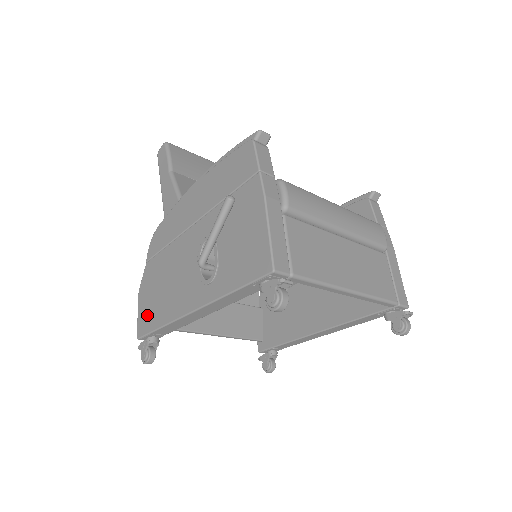
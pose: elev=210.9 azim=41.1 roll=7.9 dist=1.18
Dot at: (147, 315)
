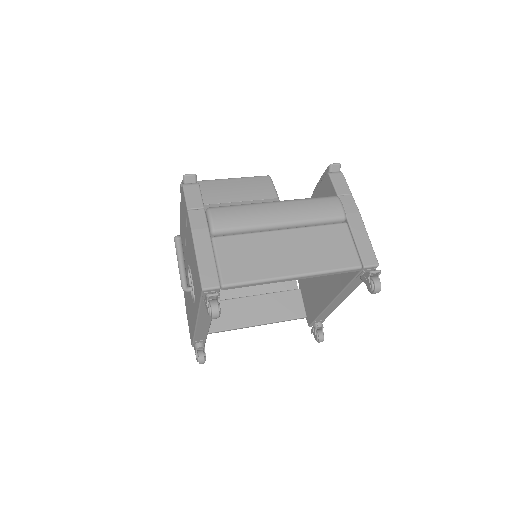
Dot at: (190, 328)
